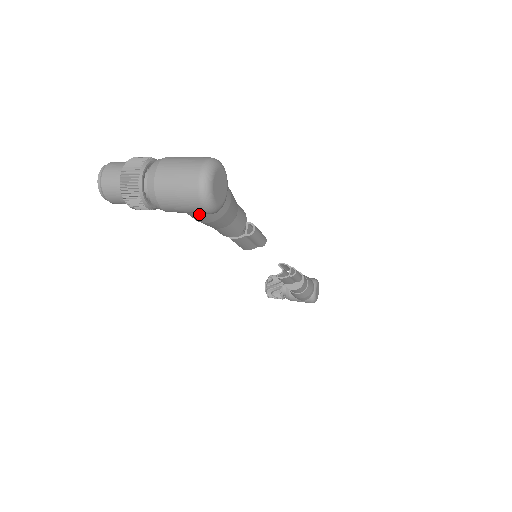
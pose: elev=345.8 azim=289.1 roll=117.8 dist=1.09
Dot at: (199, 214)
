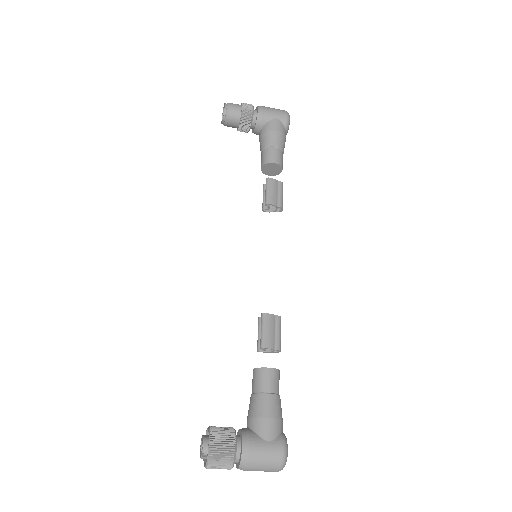
Dot at: (279, 121)
